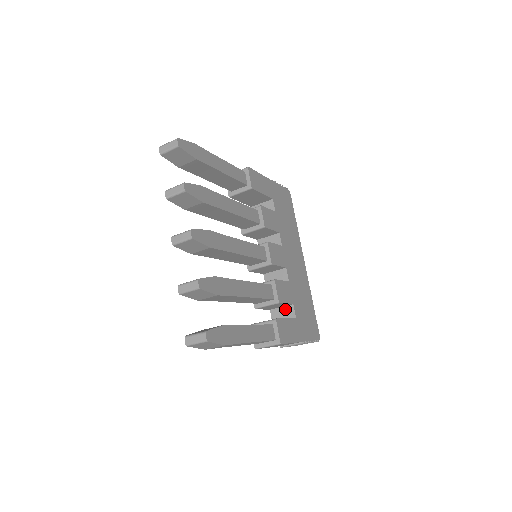
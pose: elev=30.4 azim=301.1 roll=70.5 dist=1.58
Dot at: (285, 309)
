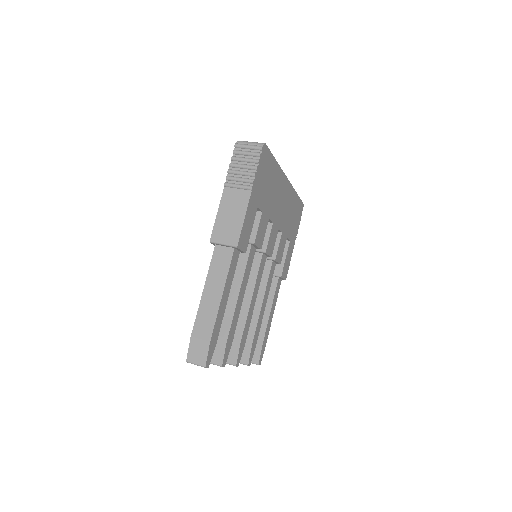
Dot at: occluded
